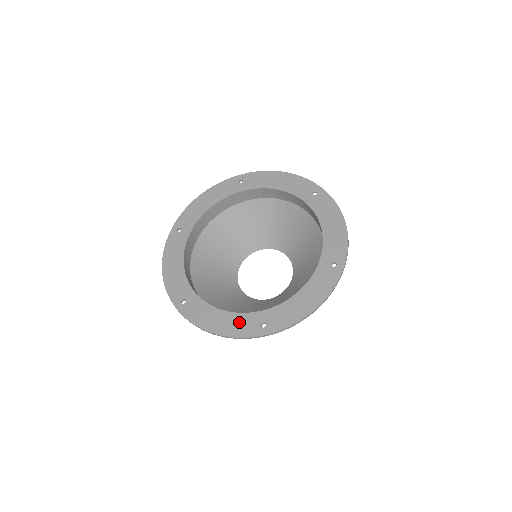
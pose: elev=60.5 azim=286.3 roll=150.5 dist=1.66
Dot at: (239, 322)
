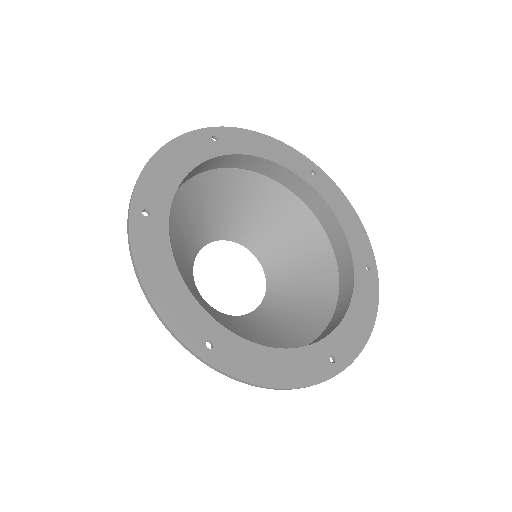
Dot at: (186, 310)
